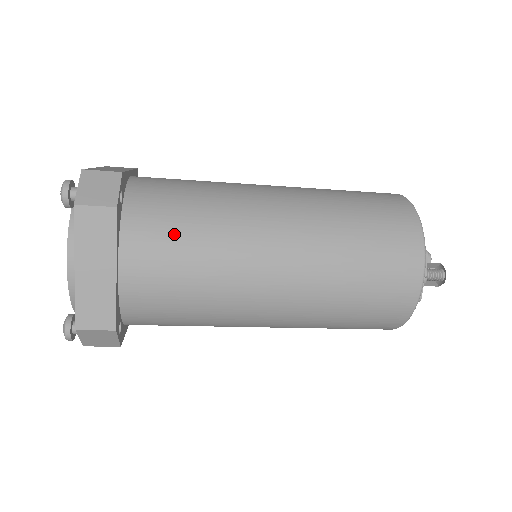
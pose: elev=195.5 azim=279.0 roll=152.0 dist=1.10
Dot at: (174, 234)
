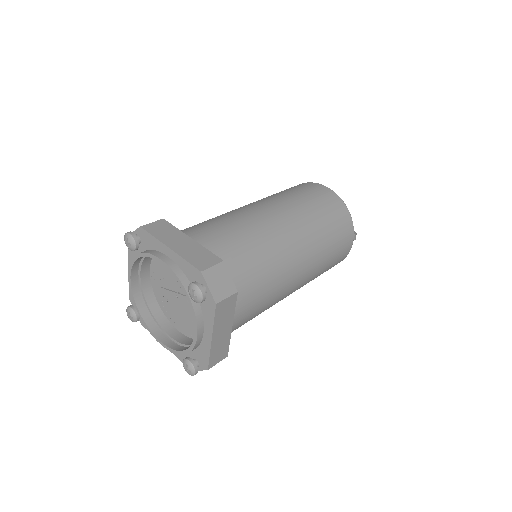
Dot at: (254, 285)
